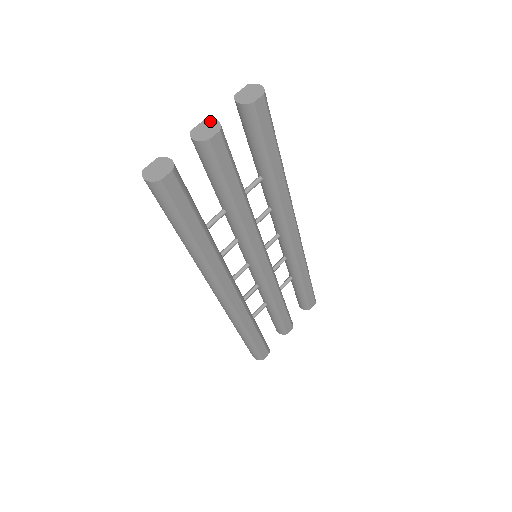
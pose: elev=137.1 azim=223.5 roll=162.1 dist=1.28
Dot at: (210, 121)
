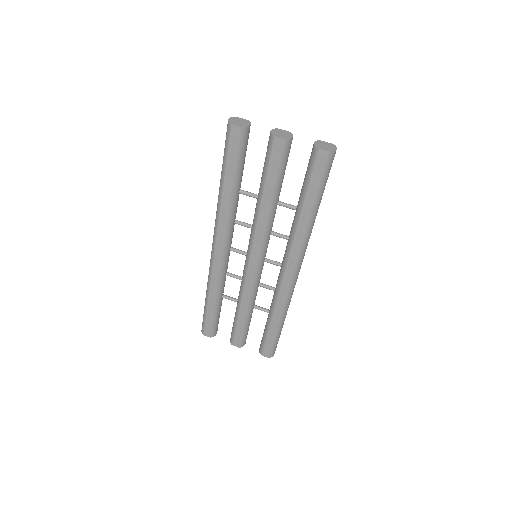
Dot at: (291, 134)
